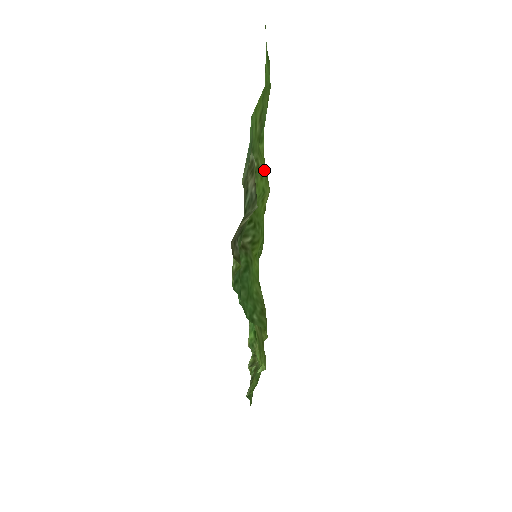
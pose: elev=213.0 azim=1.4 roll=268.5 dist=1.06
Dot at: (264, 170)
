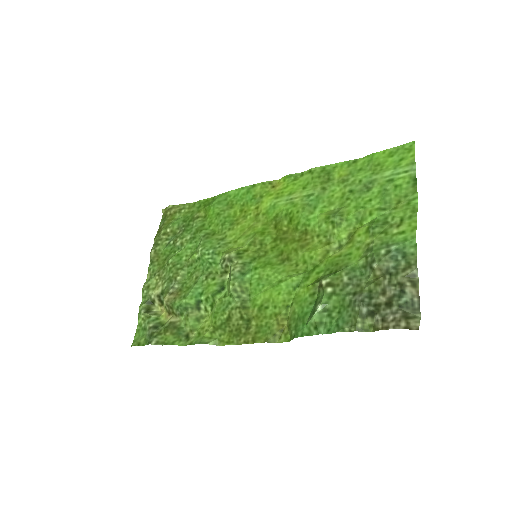
Dot at: (357, 240)
